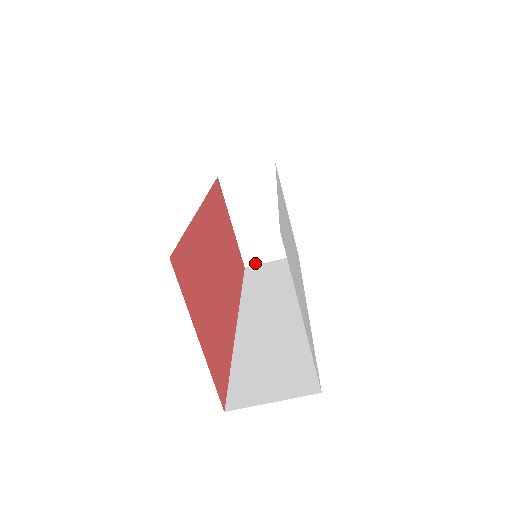
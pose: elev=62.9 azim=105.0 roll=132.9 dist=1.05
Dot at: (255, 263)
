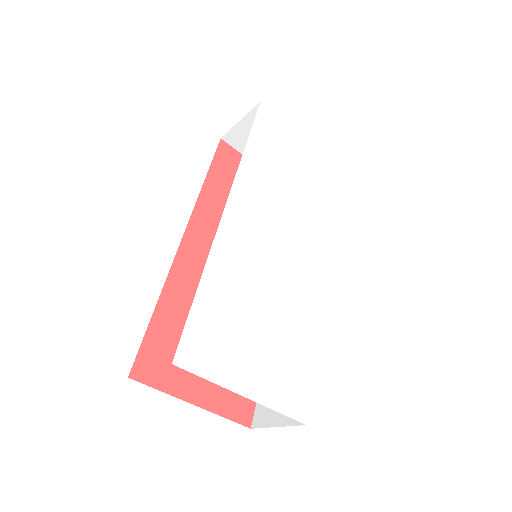
Dot at: occluded
